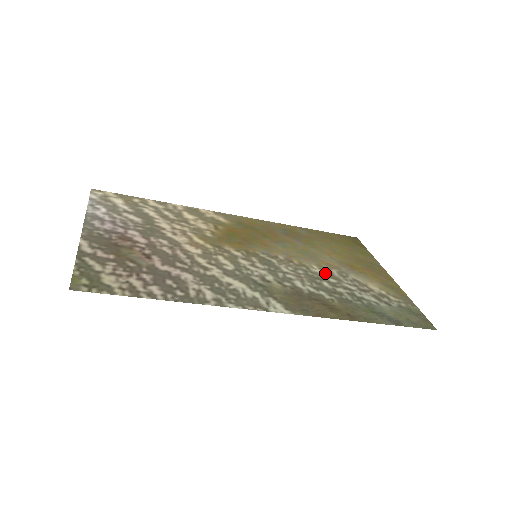
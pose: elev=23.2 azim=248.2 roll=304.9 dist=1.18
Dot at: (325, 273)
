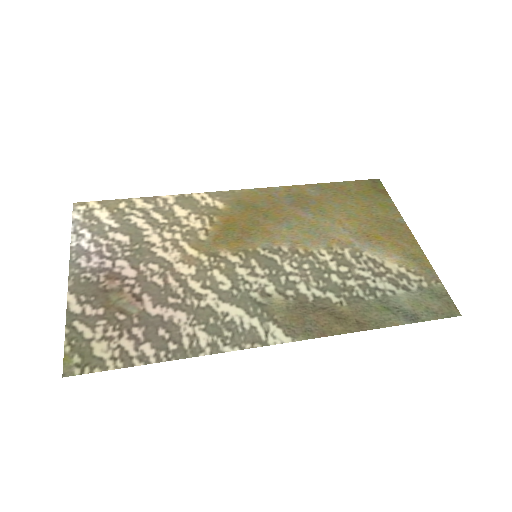
Dot at: (335, 259)
